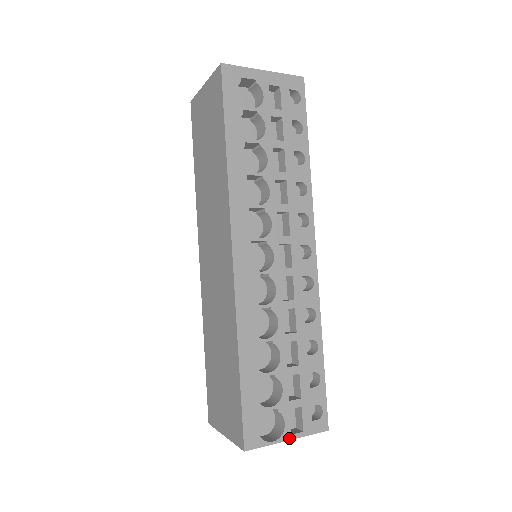
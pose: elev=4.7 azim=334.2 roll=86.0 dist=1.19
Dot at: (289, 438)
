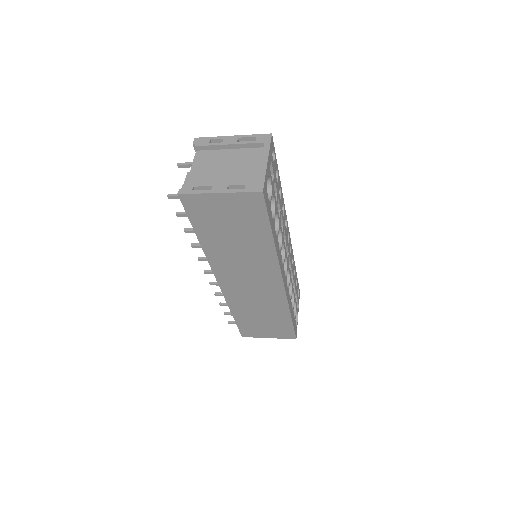
Dot at: occluded
